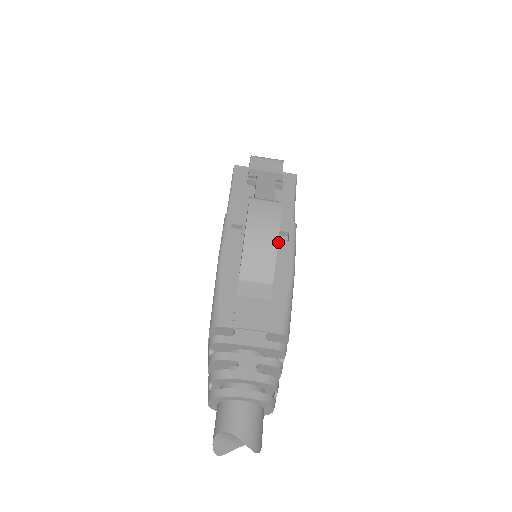
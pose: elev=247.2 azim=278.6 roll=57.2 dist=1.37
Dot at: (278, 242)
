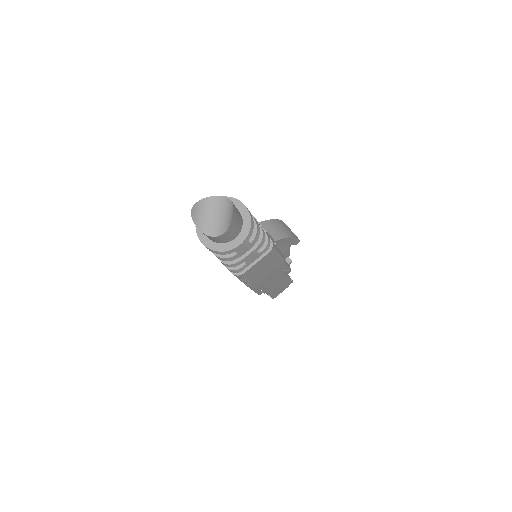
Dot at: occluded
